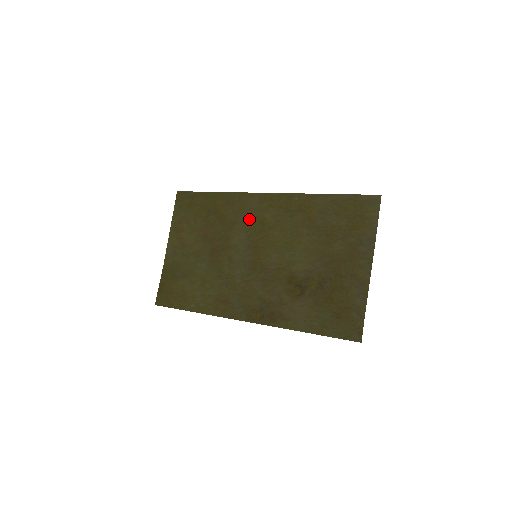
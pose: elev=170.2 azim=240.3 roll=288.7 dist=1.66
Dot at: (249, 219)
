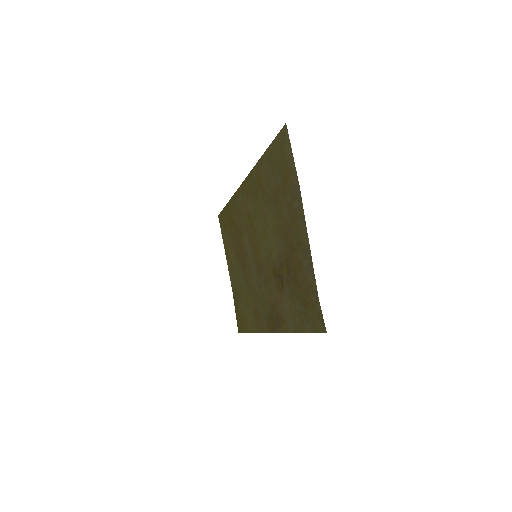
Dot at: (244, 218)
